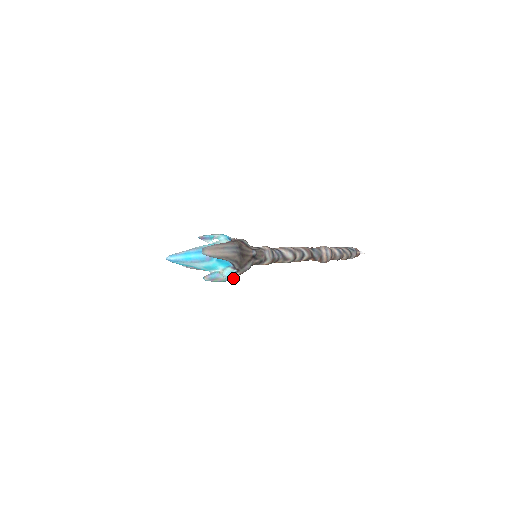
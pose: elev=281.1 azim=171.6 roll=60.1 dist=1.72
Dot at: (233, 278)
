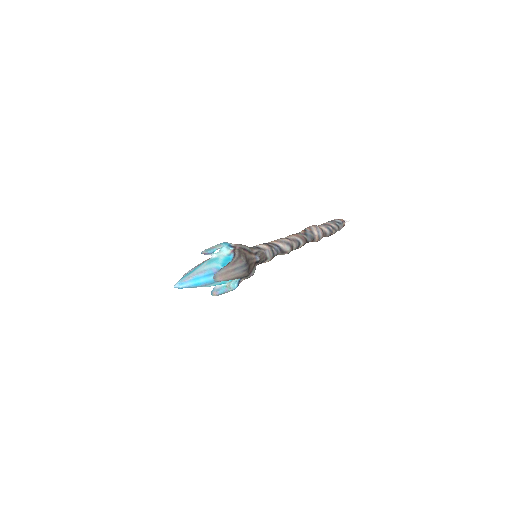
Dot at: (238, 285)
